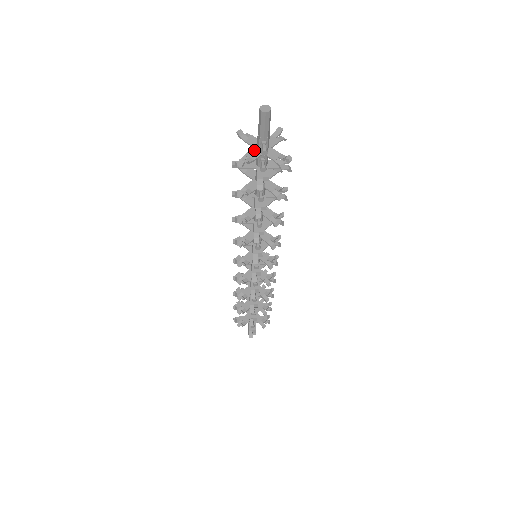
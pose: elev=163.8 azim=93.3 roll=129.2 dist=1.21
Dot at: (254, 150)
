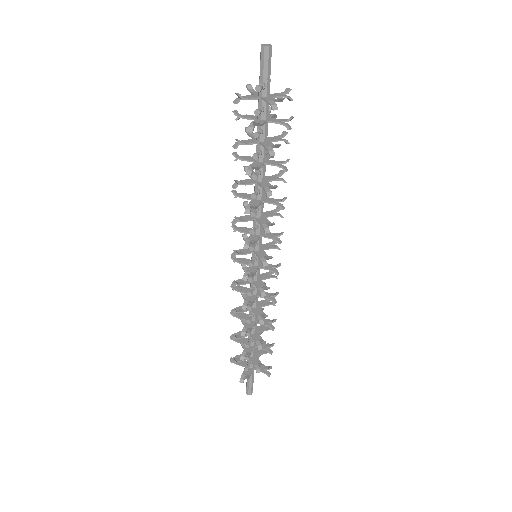
Dot at: (254, 95)
